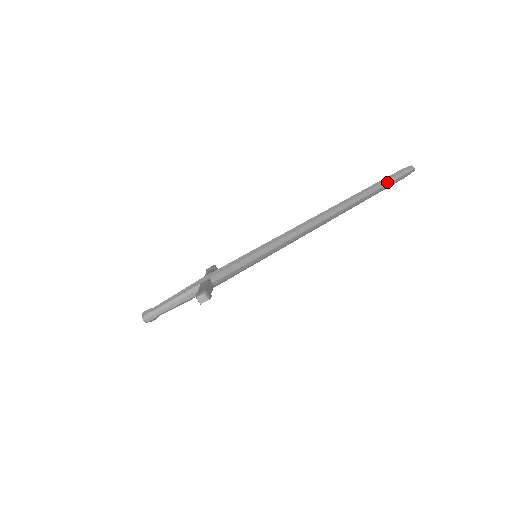
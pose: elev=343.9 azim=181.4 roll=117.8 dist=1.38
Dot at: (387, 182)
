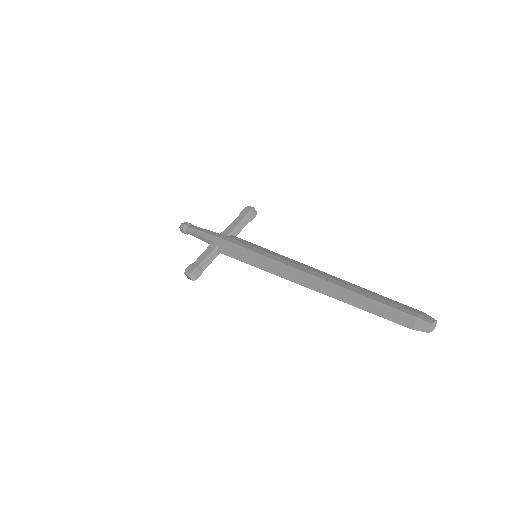
Dot at: (387, 316)
